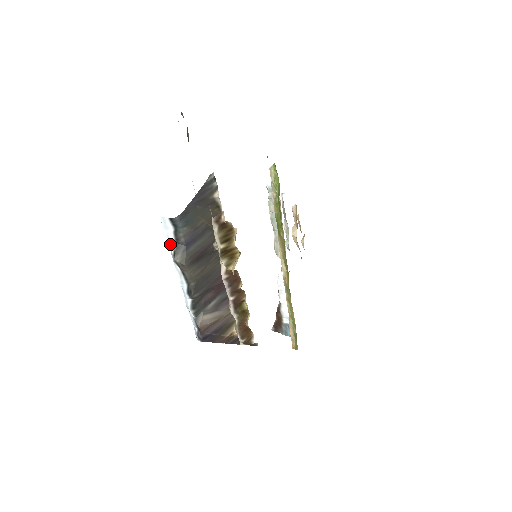
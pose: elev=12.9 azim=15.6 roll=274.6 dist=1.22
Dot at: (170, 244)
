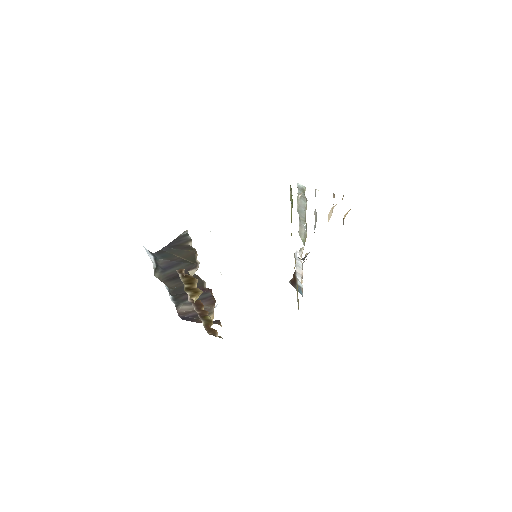
Dot at: (153, 262)
